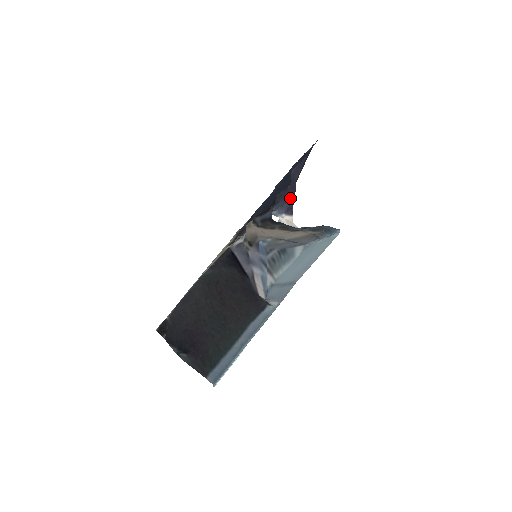
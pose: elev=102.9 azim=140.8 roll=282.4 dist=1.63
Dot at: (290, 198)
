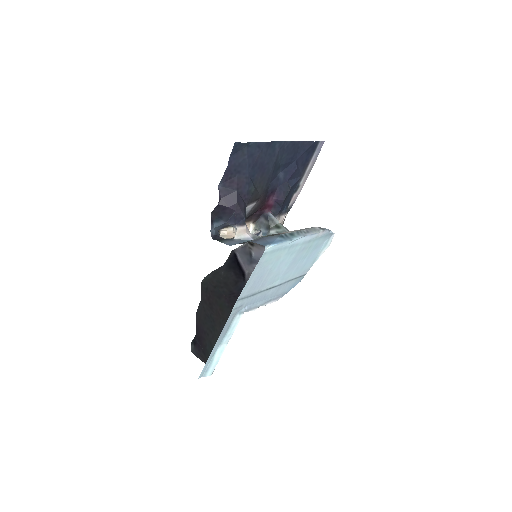
Dot at: (231, 211)
